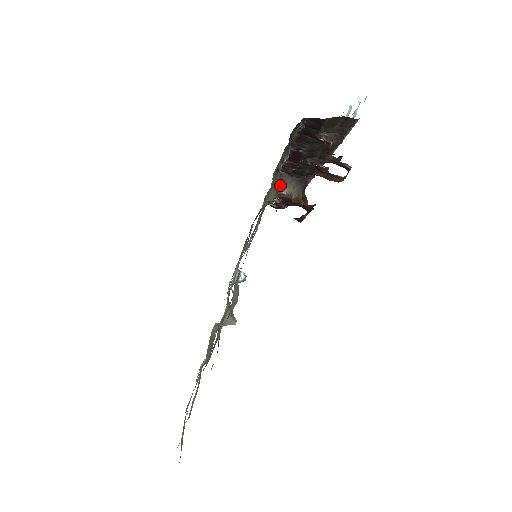
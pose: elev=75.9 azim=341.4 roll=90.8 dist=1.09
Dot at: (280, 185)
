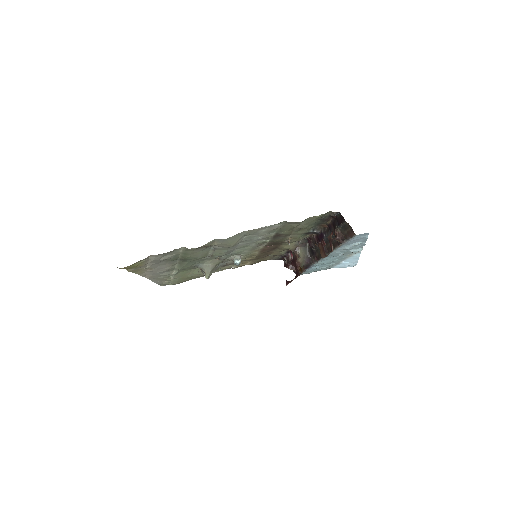
Dot at: (300, 248)
